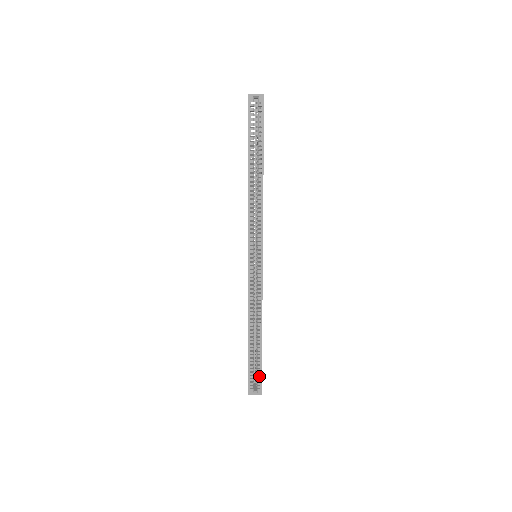
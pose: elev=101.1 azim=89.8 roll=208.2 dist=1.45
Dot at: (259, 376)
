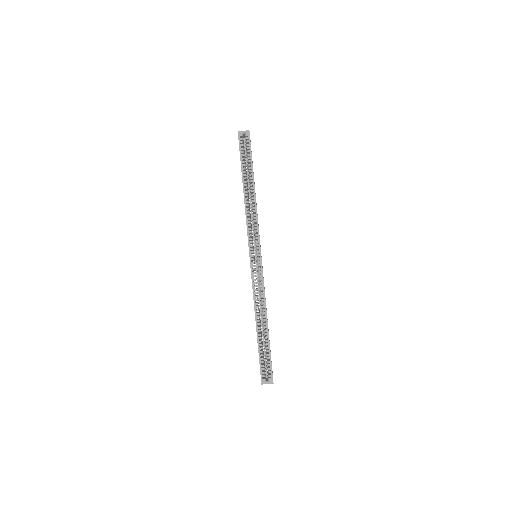
Dot at: (269, 364)
